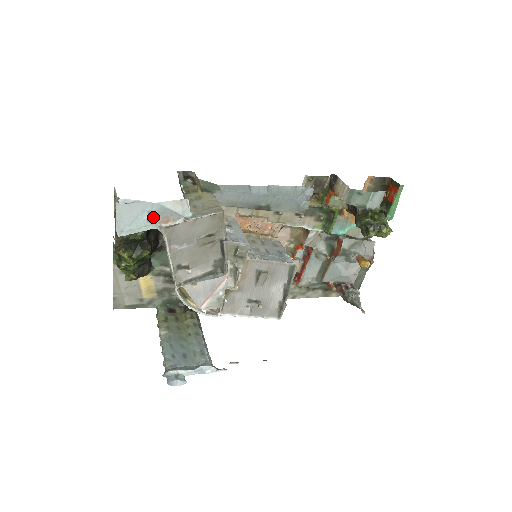
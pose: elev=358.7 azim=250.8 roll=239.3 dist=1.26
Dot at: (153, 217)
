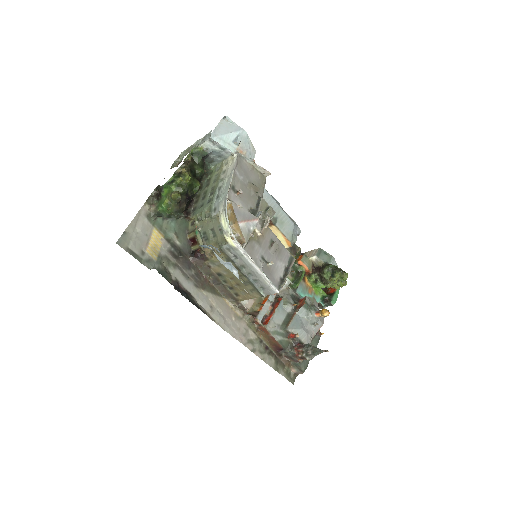
Dot at: (239, 139)
